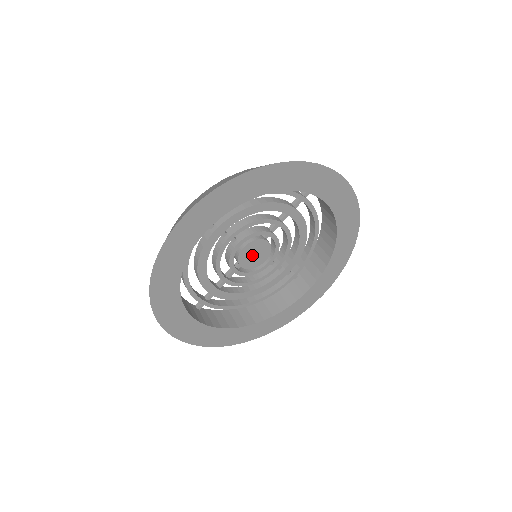
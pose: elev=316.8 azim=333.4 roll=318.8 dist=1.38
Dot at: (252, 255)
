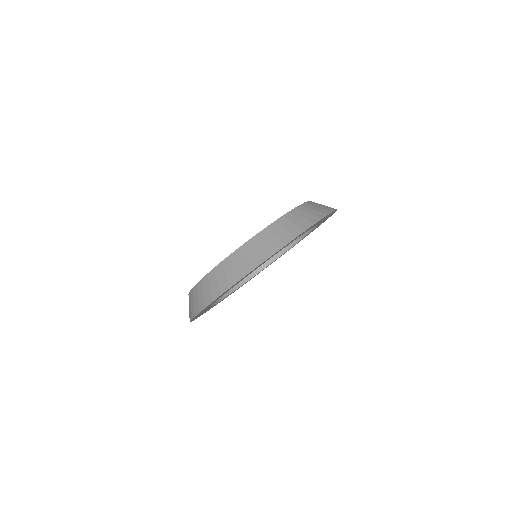
Dot at: occluded
